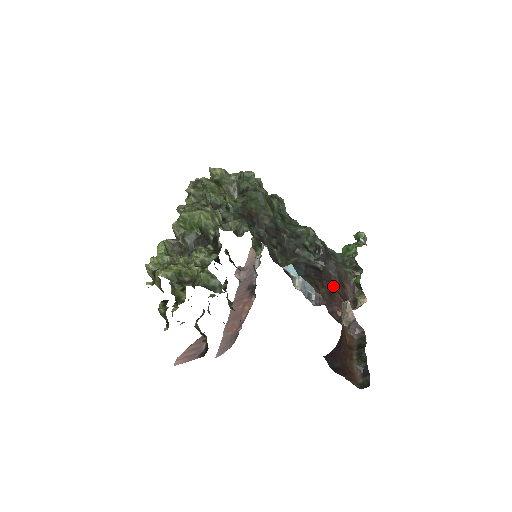
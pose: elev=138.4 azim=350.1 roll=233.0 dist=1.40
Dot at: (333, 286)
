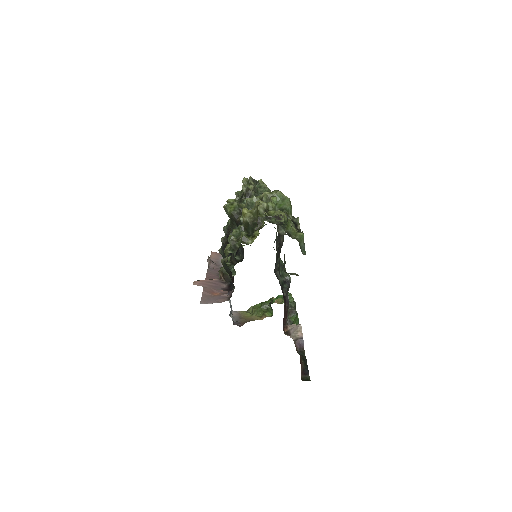
Dot at: occluded
